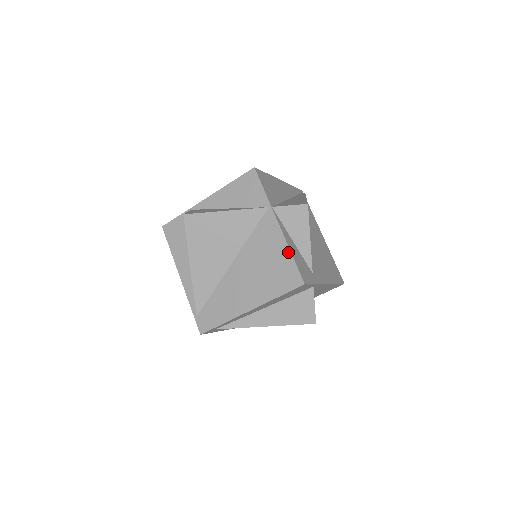
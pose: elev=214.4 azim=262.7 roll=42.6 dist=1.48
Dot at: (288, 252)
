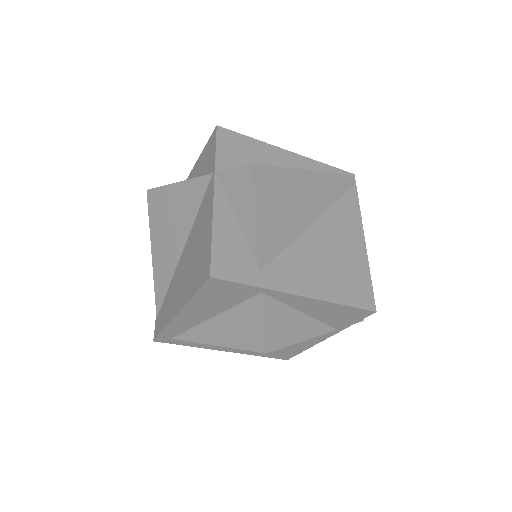
Dot at: (210, 231)
